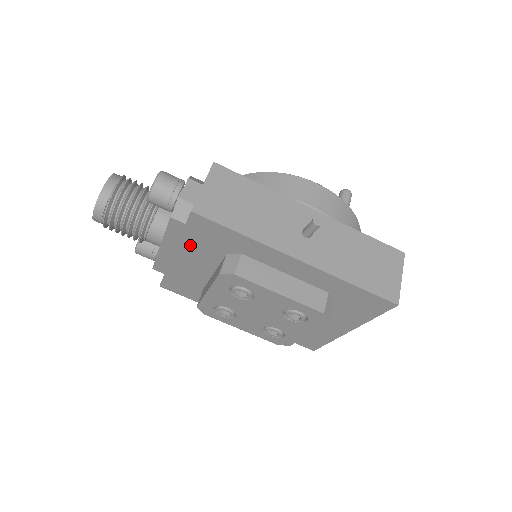
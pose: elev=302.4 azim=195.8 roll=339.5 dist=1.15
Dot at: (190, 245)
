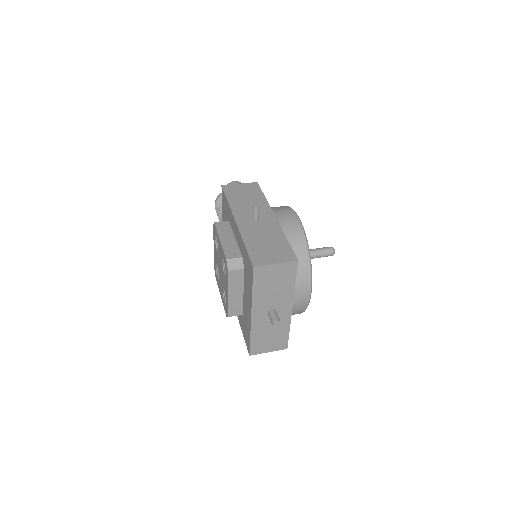
Dot at: (223, 218)
